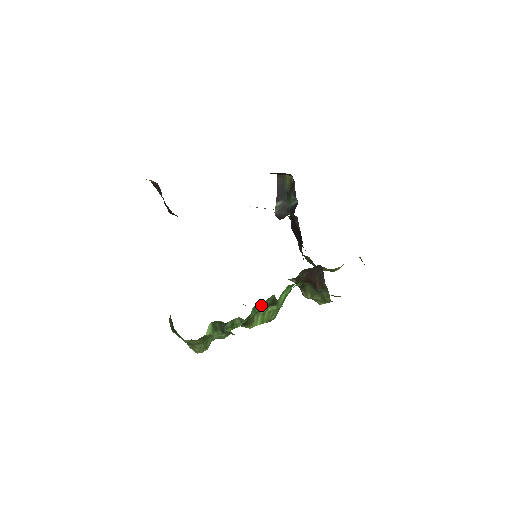
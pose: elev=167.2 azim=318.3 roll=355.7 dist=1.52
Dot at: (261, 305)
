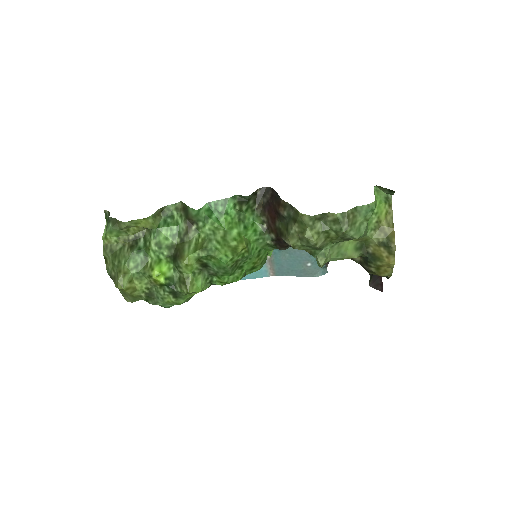
Dot at: (176, 220)
